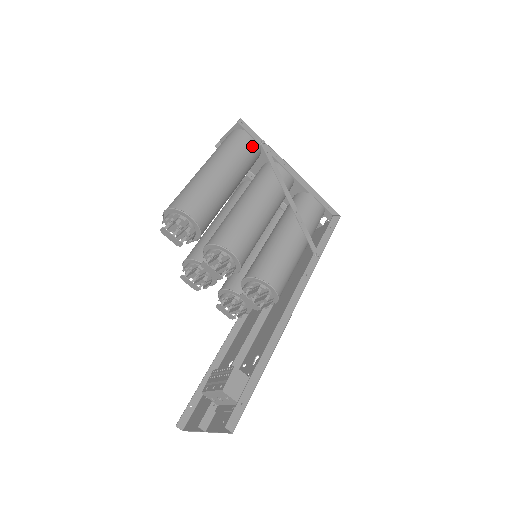
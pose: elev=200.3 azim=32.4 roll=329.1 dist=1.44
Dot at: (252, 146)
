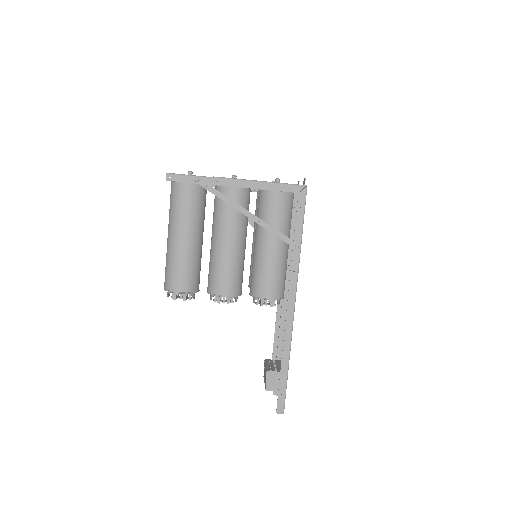
Dot at: (191, 187)
